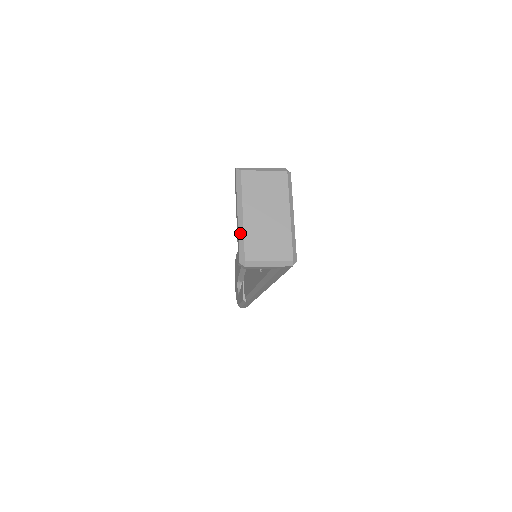
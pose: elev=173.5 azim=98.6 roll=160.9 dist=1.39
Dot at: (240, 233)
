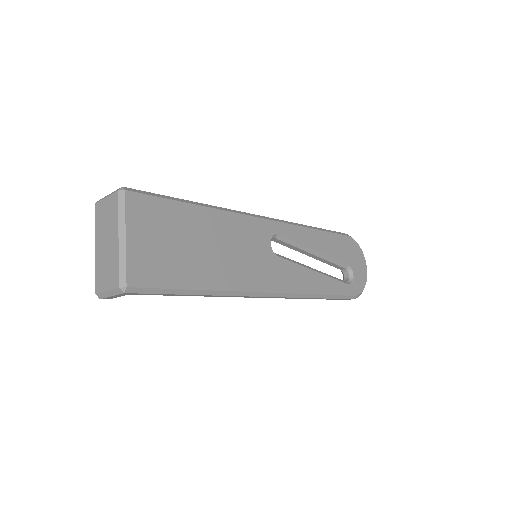
Dot at: (96, 266)
